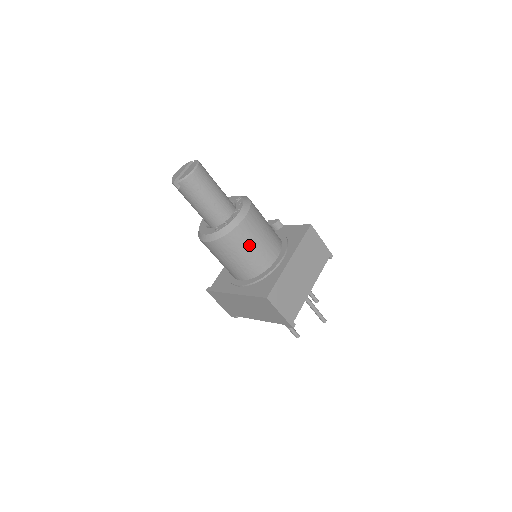
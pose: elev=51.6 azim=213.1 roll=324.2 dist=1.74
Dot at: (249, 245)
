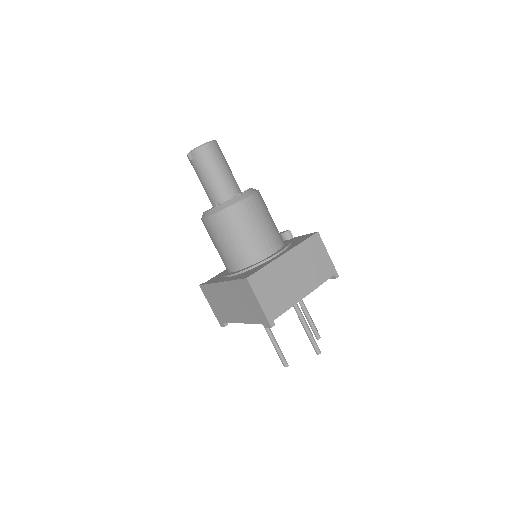
Dot at: (245, 228)
